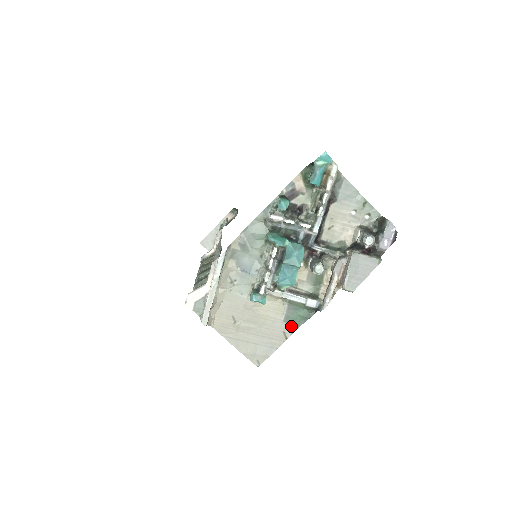
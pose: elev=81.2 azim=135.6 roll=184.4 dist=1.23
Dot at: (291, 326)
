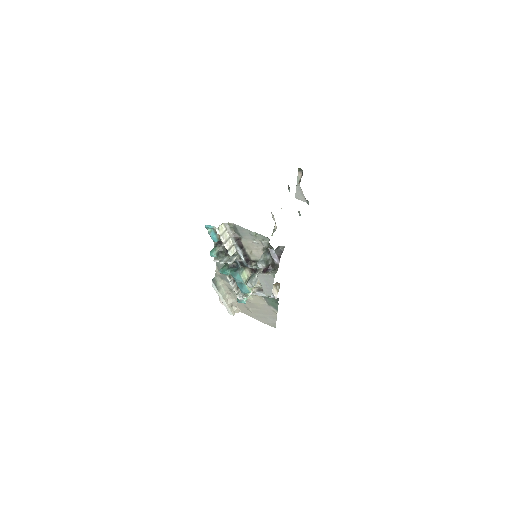
Dot at: (274, 307)
